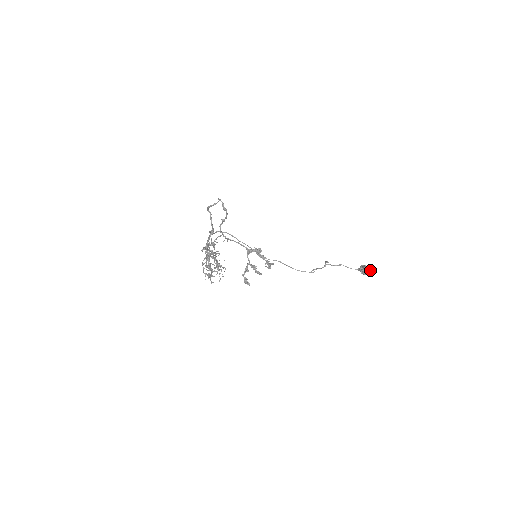
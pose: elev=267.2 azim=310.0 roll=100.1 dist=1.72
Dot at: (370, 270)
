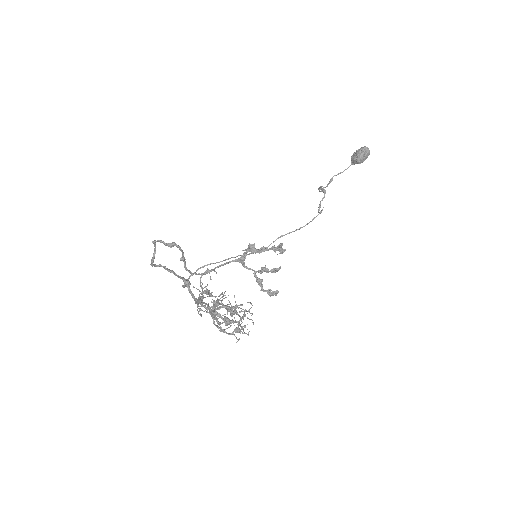
Dot at: (365, 151)
